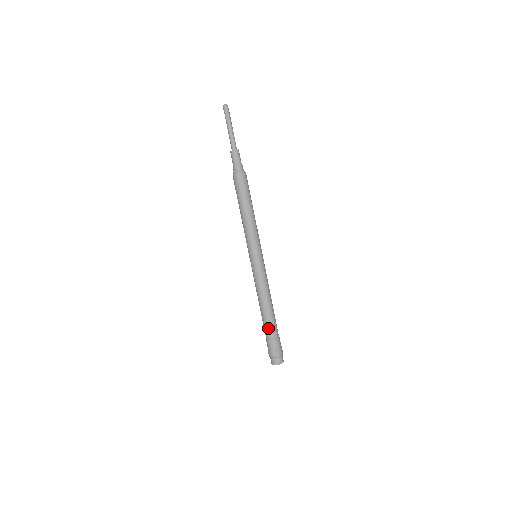
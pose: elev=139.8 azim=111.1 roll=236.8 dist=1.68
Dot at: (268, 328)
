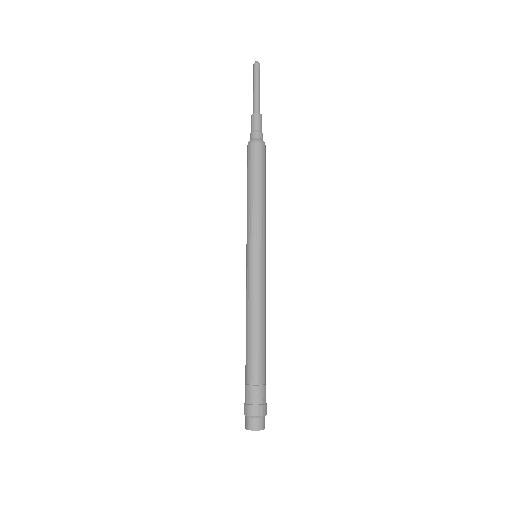
Dot at: (252, 365)
